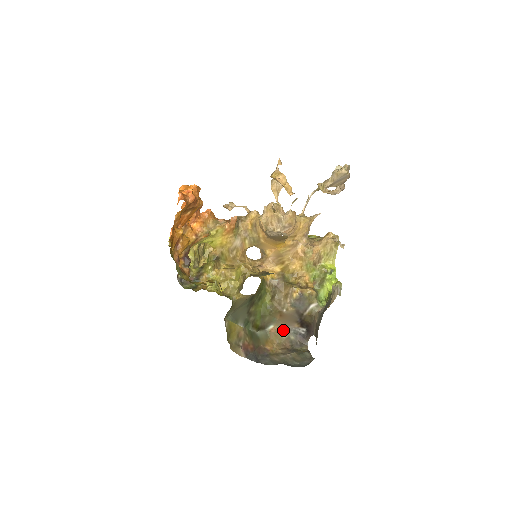
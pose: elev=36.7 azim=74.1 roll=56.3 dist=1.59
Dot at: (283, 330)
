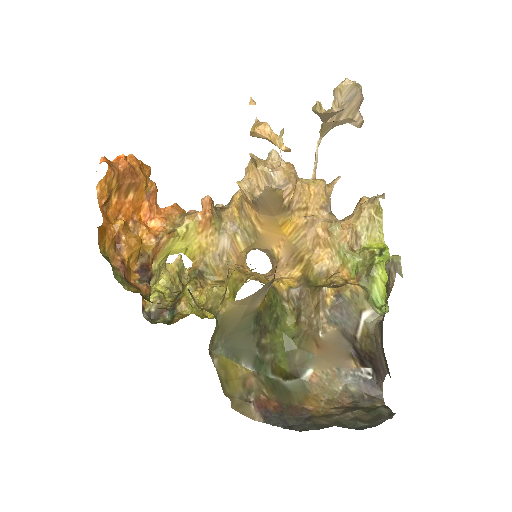
Dot at: (333, 377)
